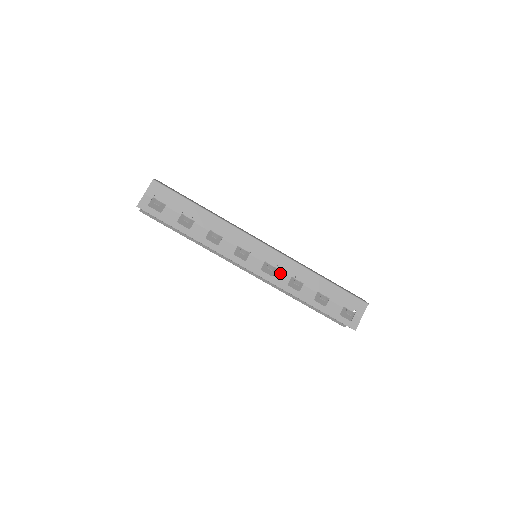
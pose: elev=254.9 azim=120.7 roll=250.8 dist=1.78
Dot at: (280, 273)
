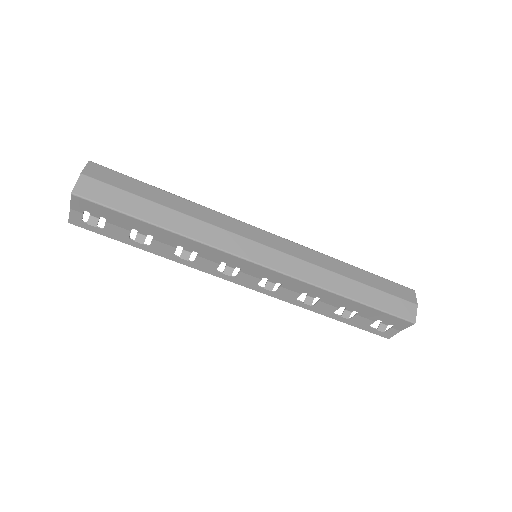
Dot at: (285, 289)
